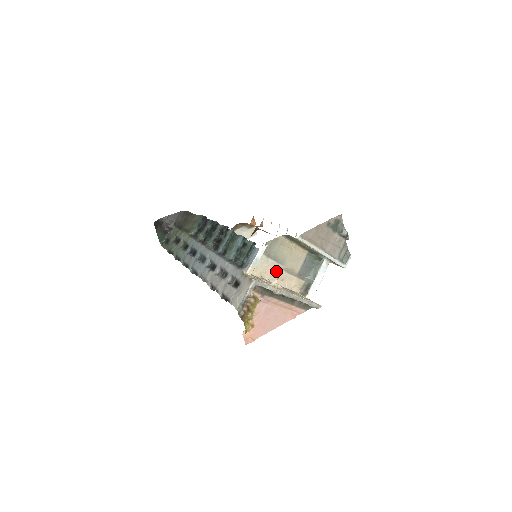
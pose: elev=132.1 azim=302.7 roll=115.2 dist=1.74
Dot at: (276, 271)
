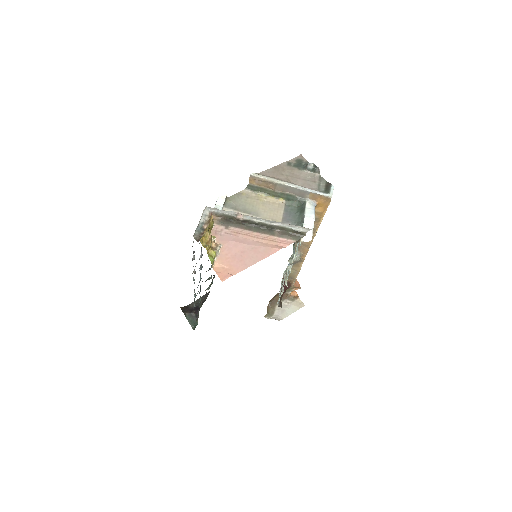
Dot at: occluded
